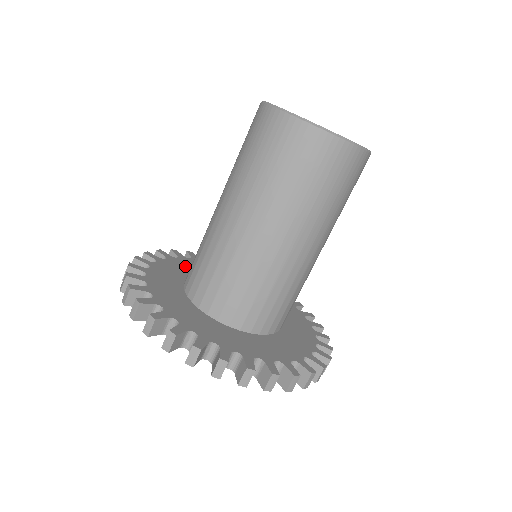
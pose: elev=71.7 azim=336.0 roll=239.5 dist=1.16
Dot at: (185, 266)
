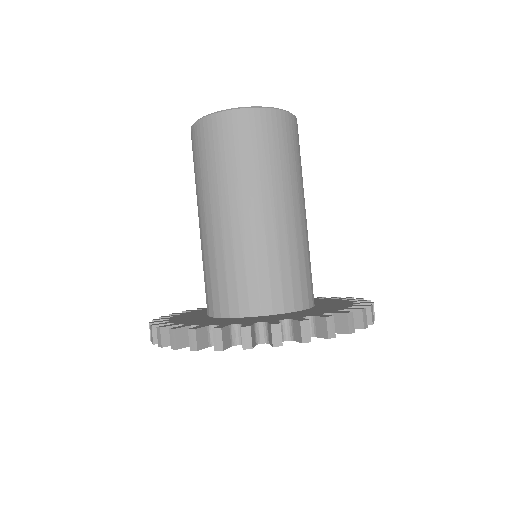
Dot at: occluded
